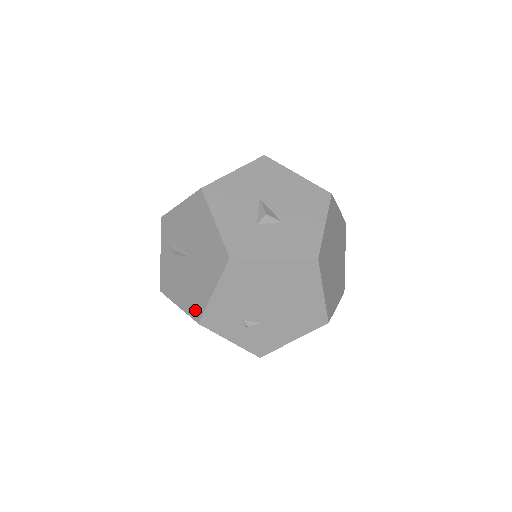
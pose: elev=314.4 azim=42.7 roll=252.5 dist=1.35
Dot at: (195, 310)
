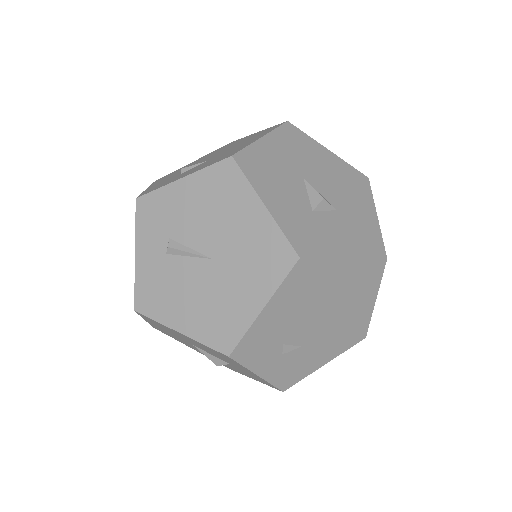
Dot at: (221, 337)
